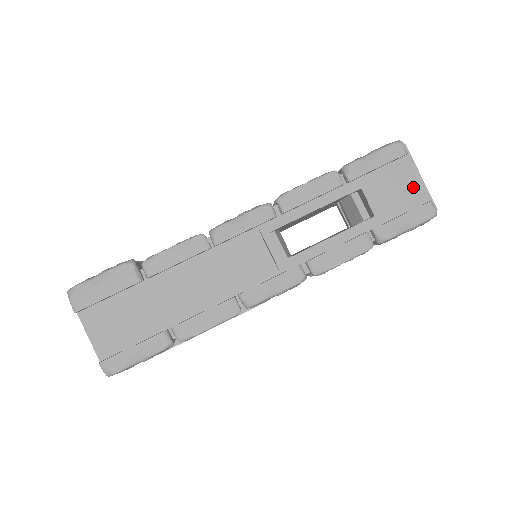
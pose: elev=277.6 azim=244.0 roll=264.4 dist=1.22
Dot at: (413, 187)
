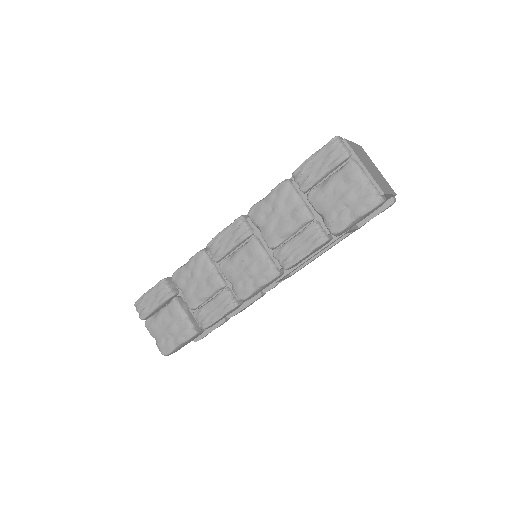
Dot at: occluded
